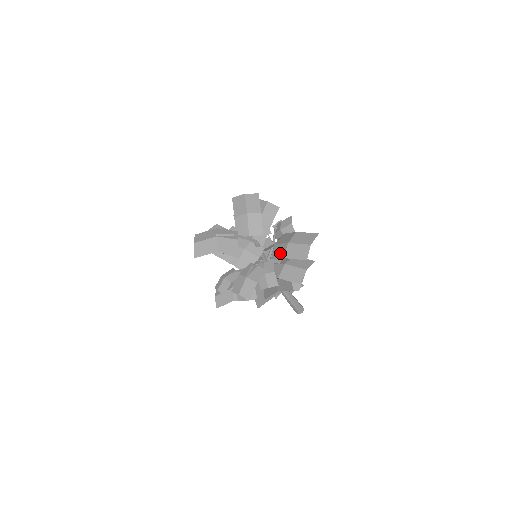
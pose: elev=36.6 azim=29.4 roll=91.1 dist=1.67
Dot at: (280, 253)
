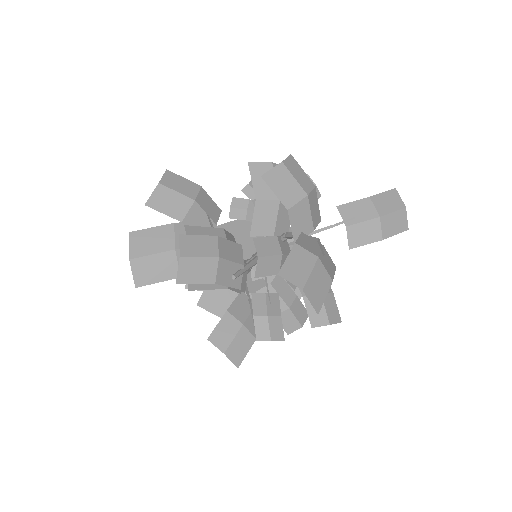
Dot at: (370, 236)
